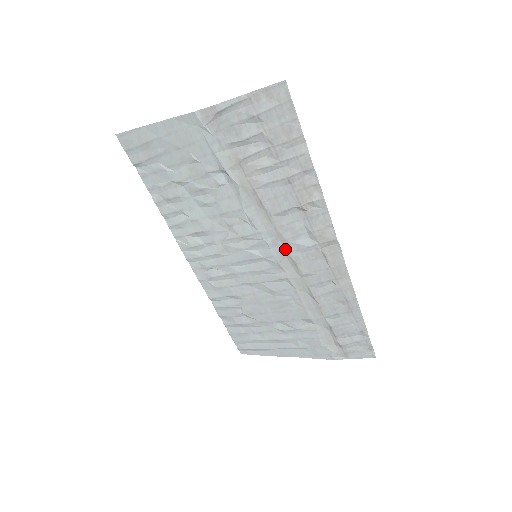
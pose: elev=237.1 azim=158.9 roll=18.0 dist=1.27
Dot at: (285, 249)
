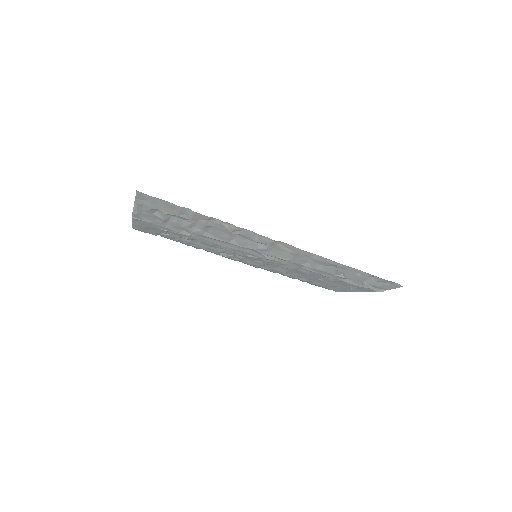
Dot at: (259, 253)
